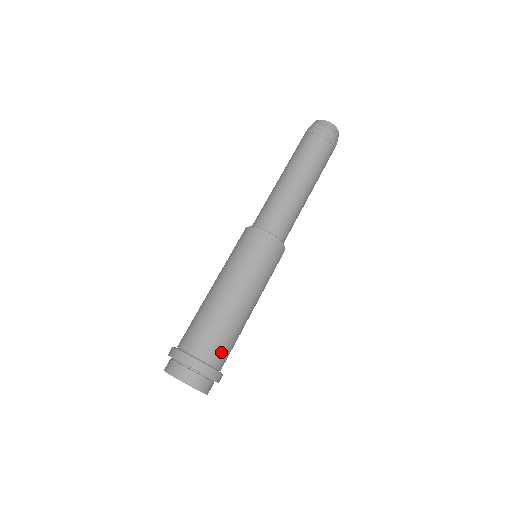
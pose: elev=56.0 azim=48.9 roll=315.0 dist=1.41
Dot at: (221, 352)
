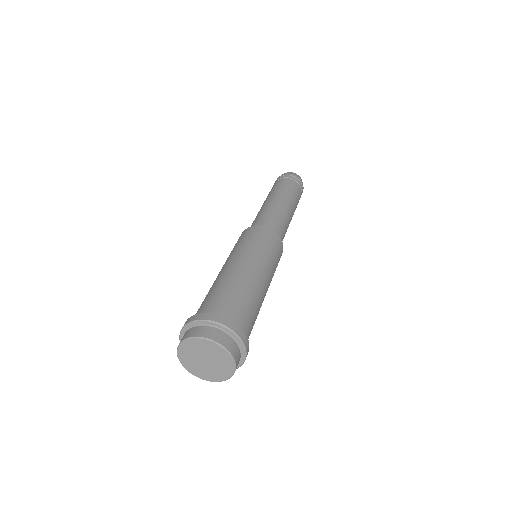
Dot at: (234, 308)
